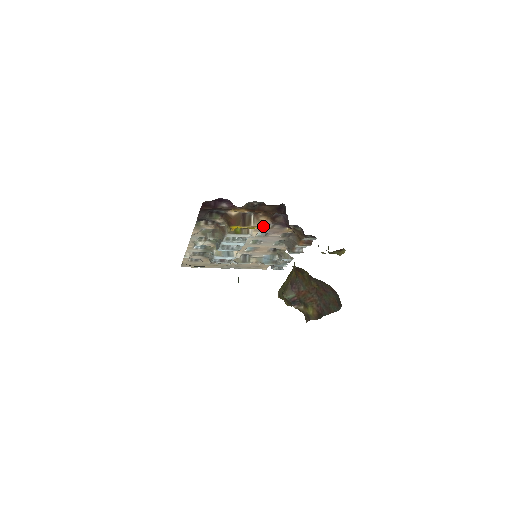
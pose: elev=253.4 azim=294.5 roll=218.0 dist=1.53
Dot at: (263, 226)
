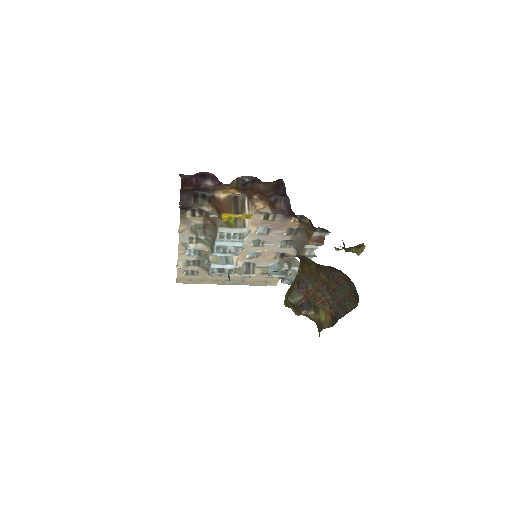
Dot at: (262, 218)
